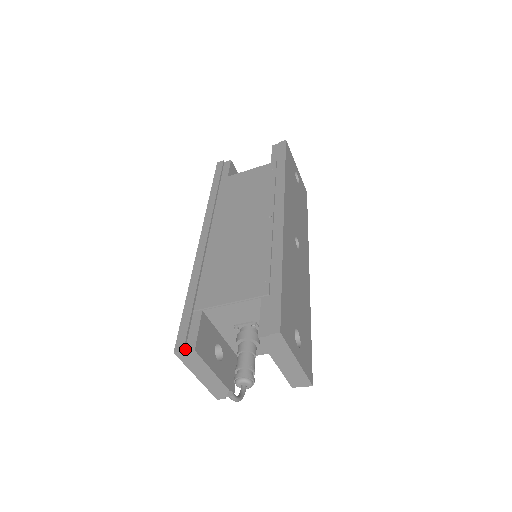
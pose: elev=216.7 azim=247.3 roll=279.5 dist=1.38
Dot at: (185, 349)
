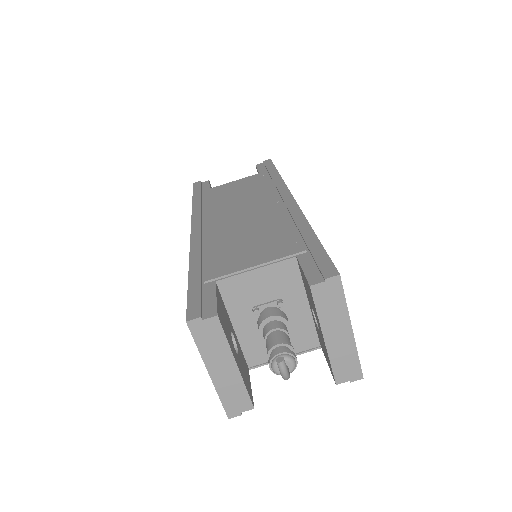
Dot at: (202, 317)
